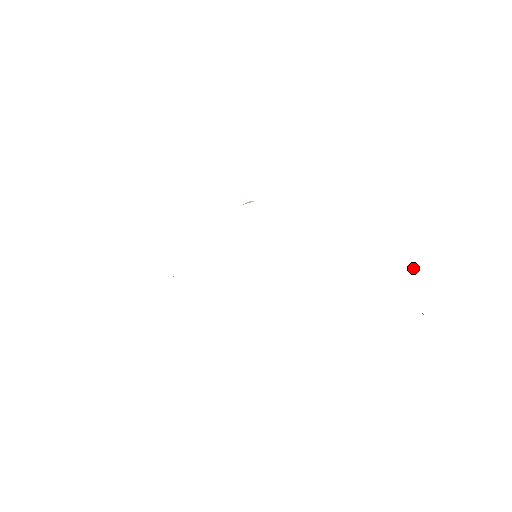
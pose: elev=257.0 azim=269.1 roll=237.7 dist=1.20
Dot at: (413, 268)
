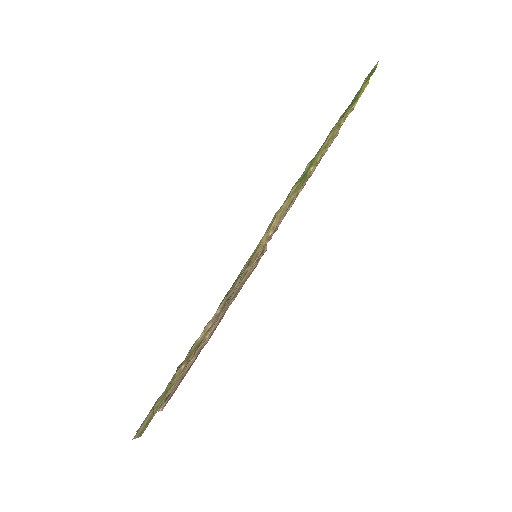
Dot at: occluded
